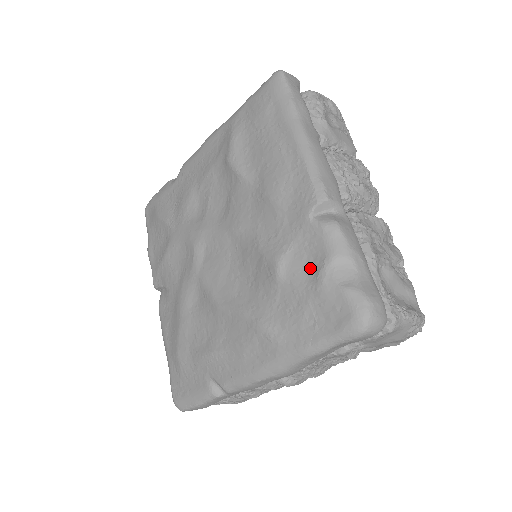
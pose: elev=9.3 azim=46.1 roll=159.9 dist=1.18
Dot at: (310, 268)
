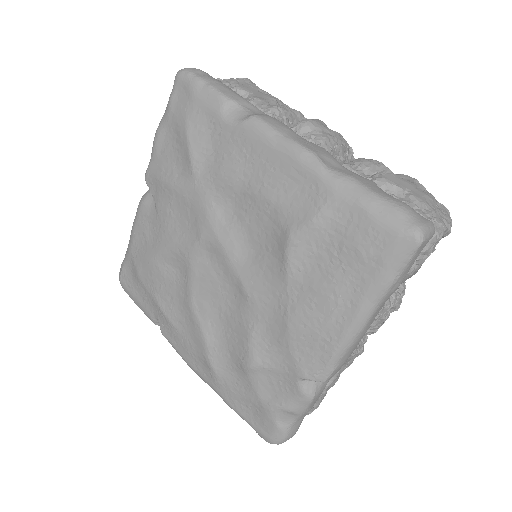
Dot at: (270, 392)
